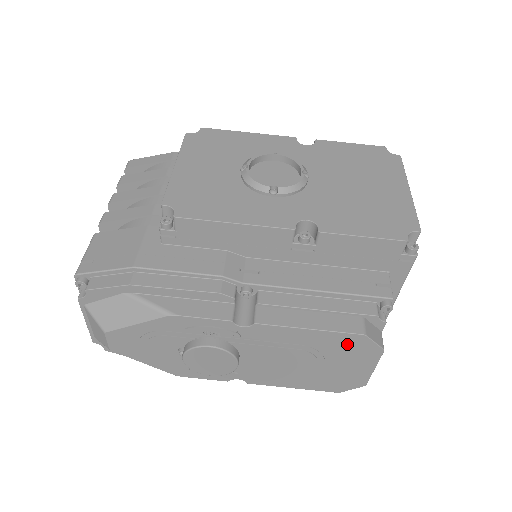
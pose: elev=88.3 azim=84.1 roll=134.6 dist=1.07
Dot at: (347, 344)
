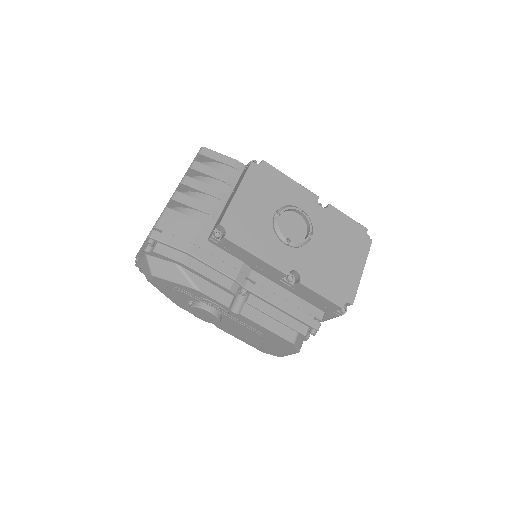
Dot at: (282, 342)
